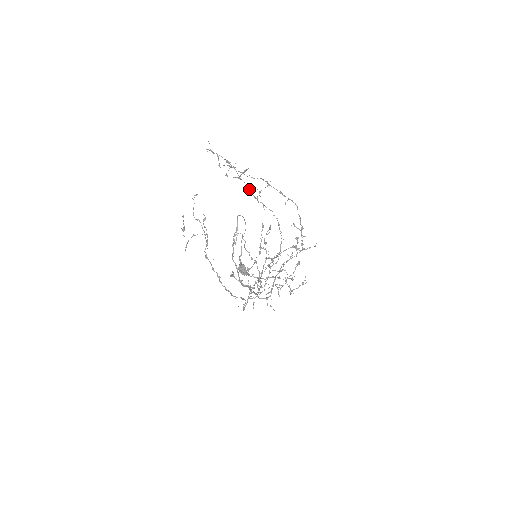
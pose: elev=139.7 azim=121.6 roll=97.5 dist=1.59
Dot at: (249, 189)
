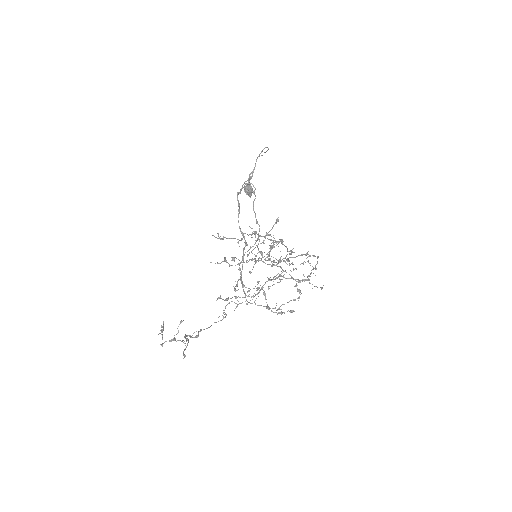
Dot at: (265, 237)
